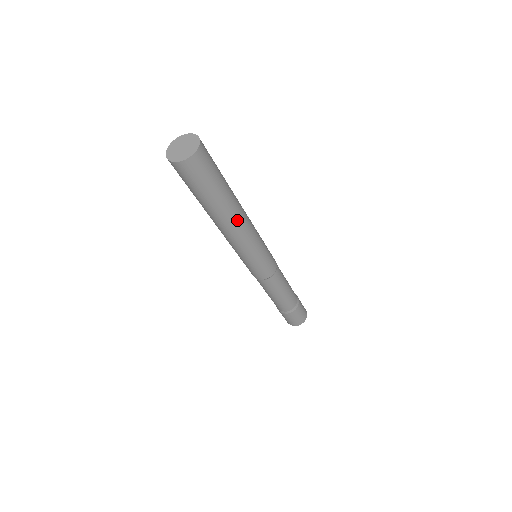
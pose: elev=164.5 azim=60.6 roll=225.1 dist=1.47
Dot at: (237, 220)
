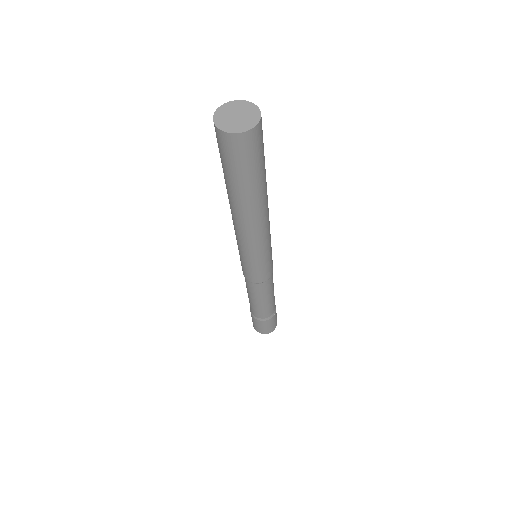
Dot at: (260, 216)
